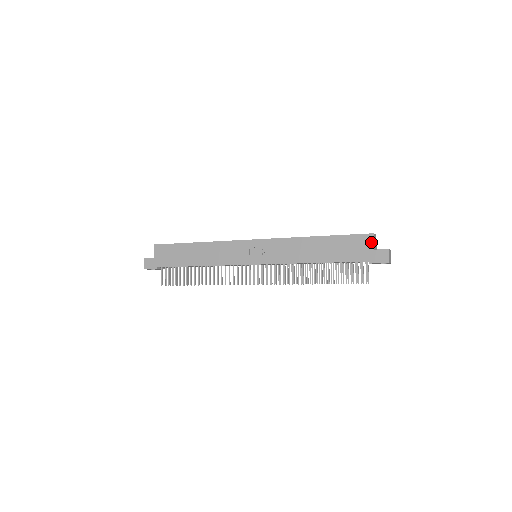
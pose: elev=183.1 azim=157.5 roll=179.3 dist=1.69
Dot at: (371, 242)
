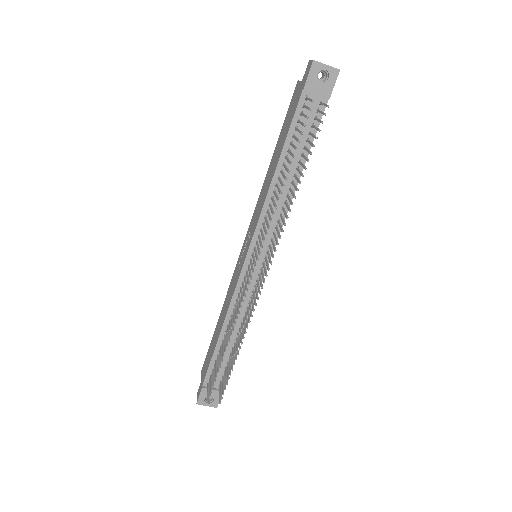
Dot at: (298, 85)
